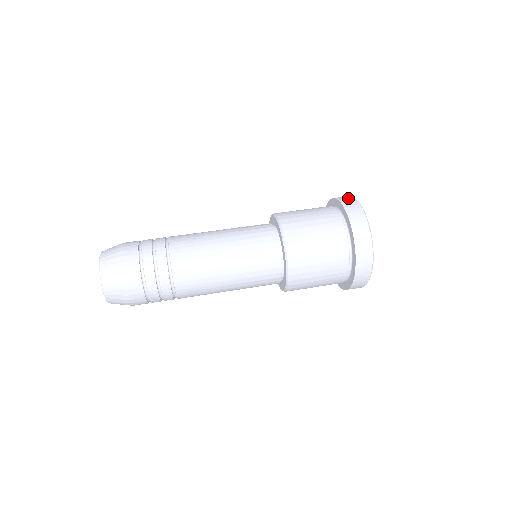
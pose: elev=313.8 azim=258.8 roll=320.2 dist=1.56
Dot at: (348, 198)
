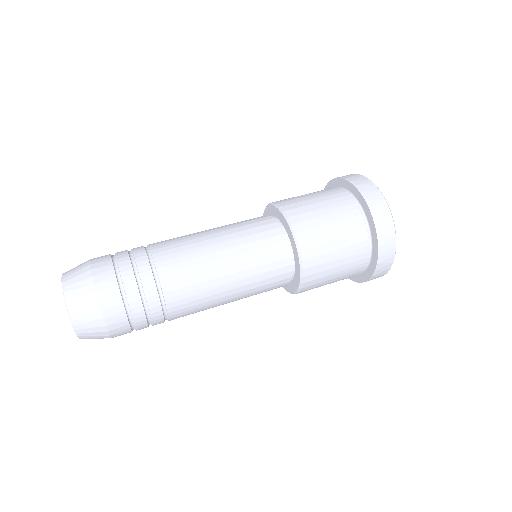
Dot at: (380, 203)
